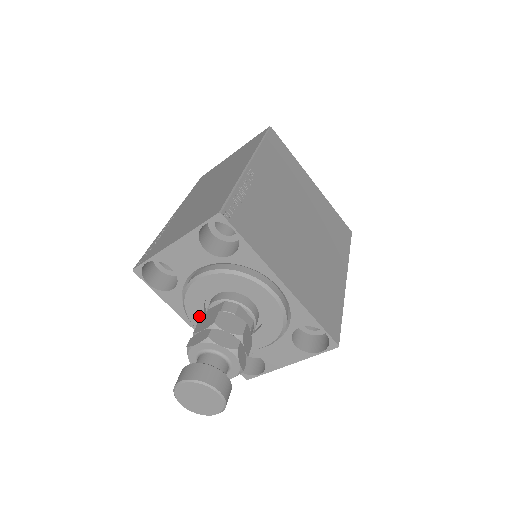
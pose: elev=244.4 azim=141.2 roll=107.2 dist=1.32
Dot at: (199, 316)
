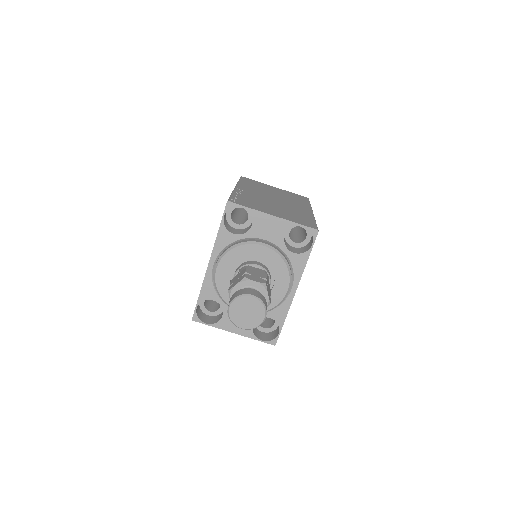
Dot at: (231, 262)
